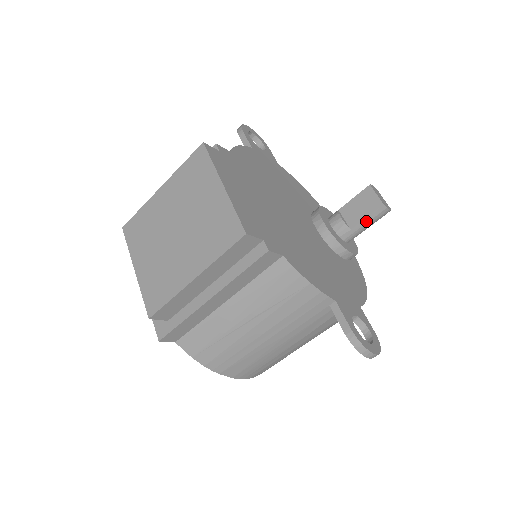
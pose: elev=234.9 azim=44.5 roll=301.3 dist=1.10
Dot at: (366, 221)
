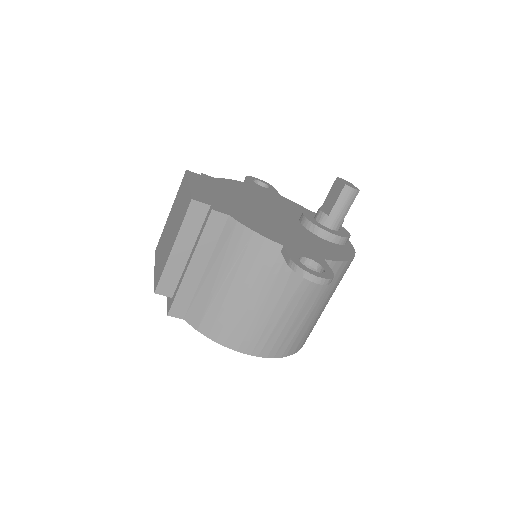
Dot at: (338, 204)
